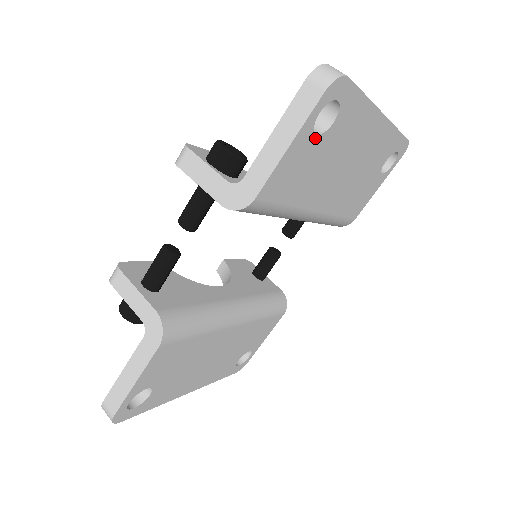
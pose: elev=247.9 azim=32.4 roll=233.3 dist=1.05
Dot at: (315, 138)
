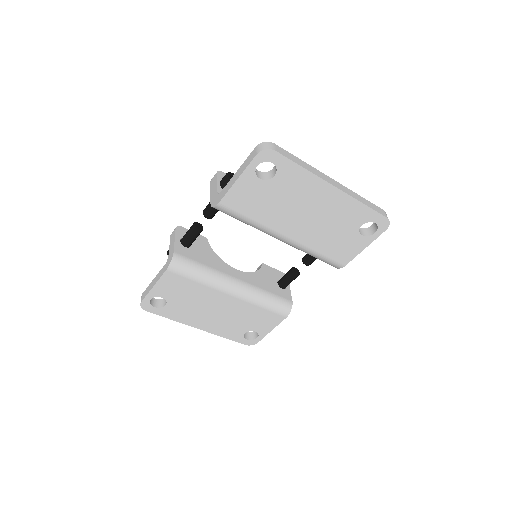
Dot at: (260, 181)
